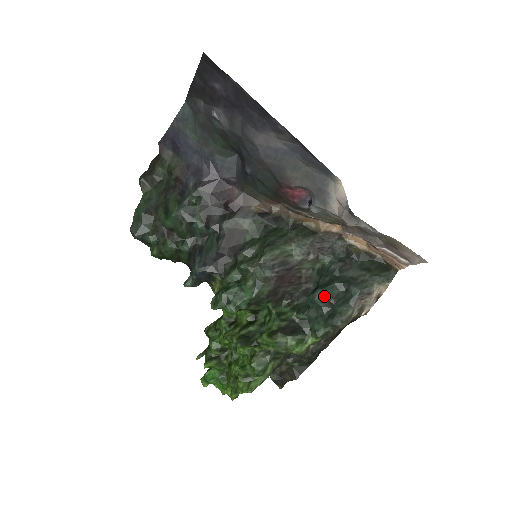
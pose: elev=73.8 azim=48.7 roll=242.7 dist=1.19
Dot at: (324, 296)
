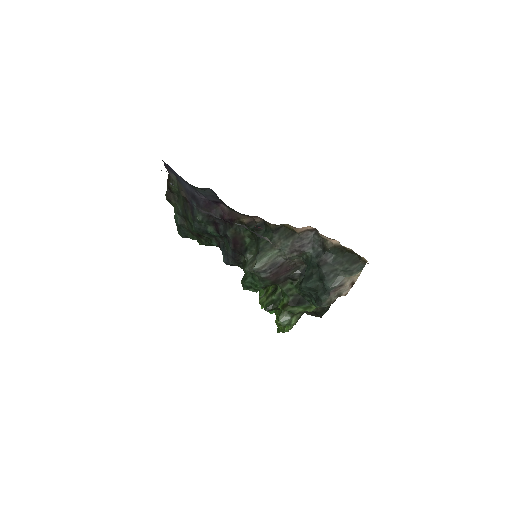
Dot at: (308, 288)
